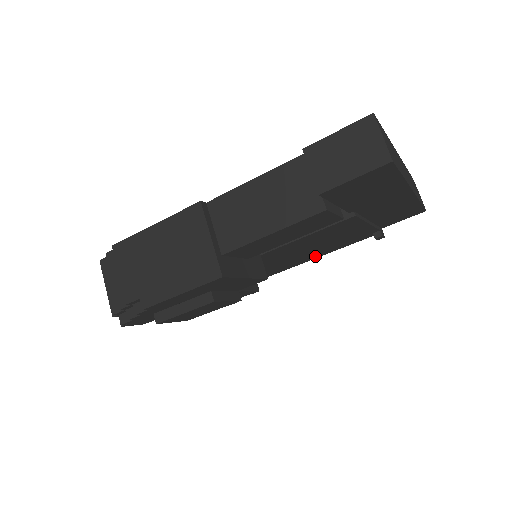
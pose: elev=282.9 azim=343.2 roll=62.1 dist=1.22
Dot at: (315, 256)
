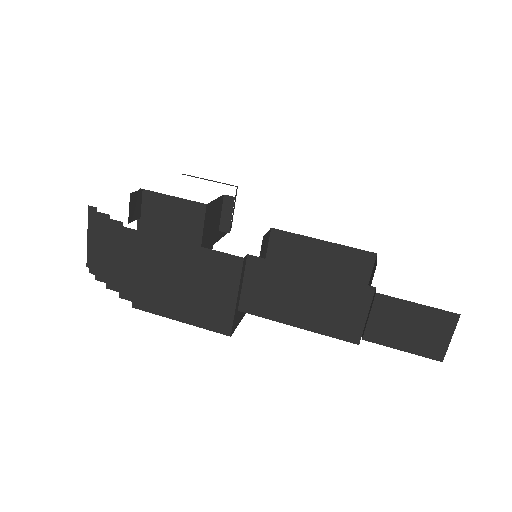
Dot at: occluded
